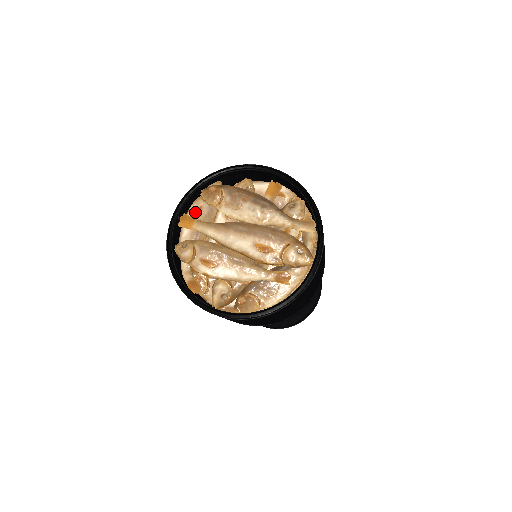
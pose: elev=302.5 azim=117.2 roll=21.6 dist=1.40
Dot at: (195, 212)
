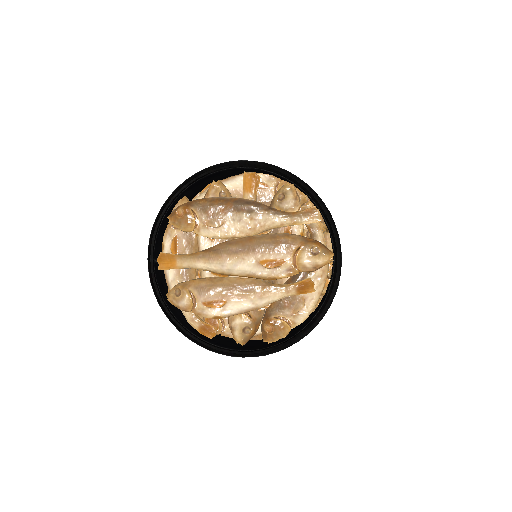
Dot at: (171, 246)
